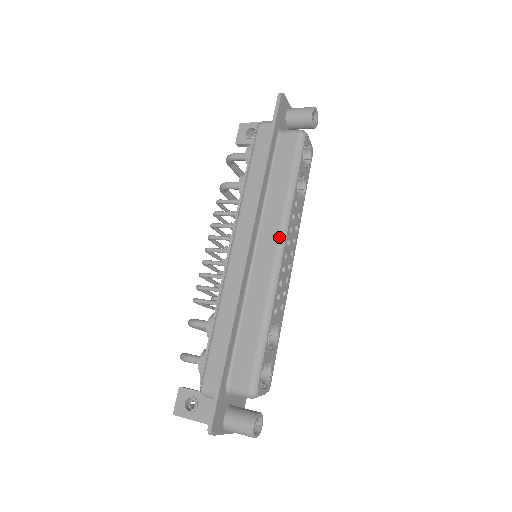
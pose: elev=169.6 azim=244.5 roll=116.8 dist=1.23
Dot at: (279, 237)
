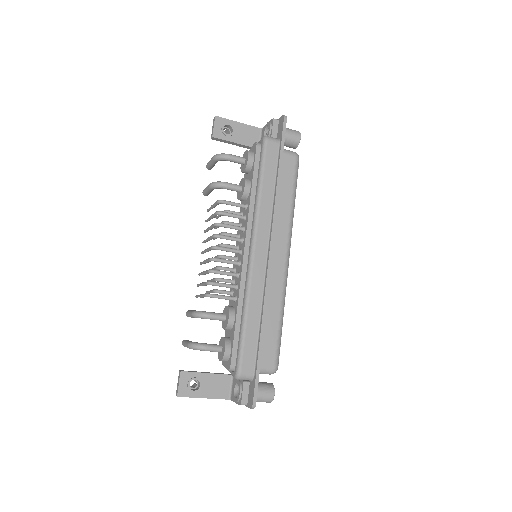
Dot at: (288, 246)
